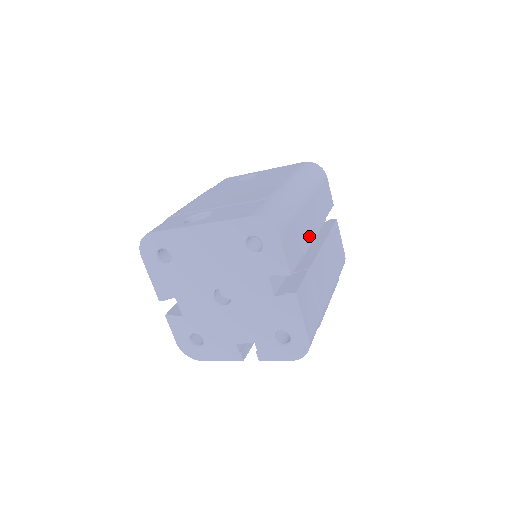
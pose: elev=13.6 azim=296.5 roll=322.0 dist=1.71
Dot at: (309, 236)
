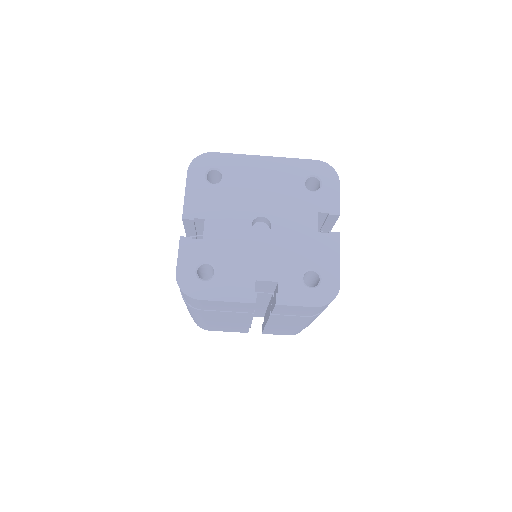
Dot at: occluded
